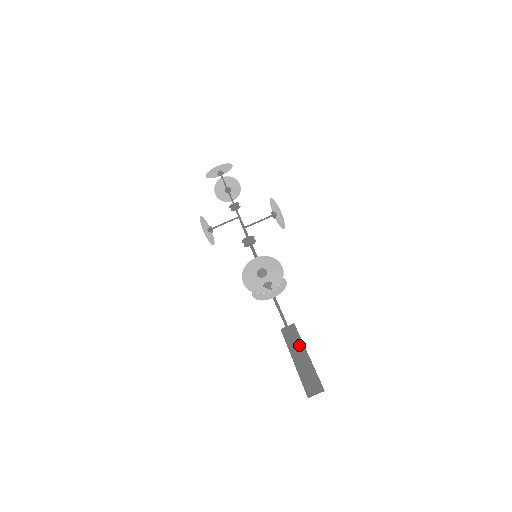
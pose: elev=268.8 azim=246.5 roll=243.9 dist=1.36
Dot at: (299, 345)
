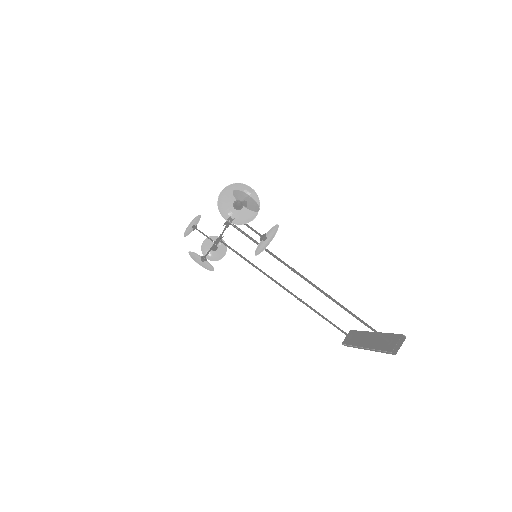
Dot at: (363, 335)
